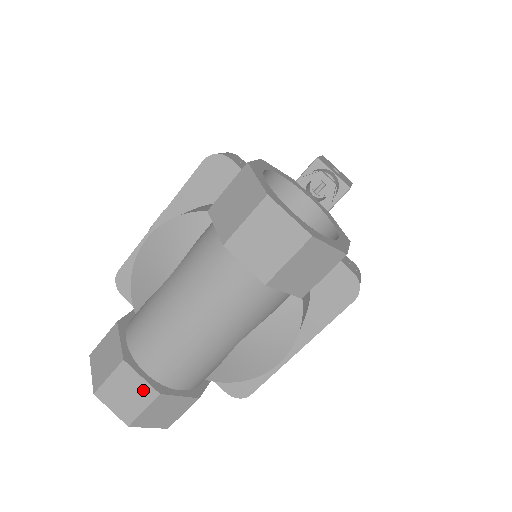
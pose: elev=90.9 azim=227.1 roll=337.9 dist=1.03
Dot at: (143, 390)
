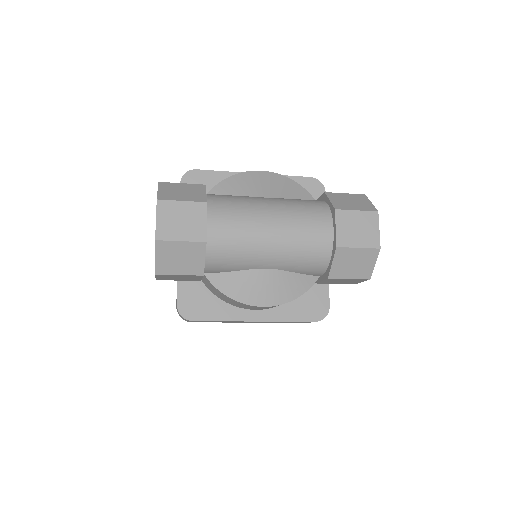
Dot at: (198, 230)
